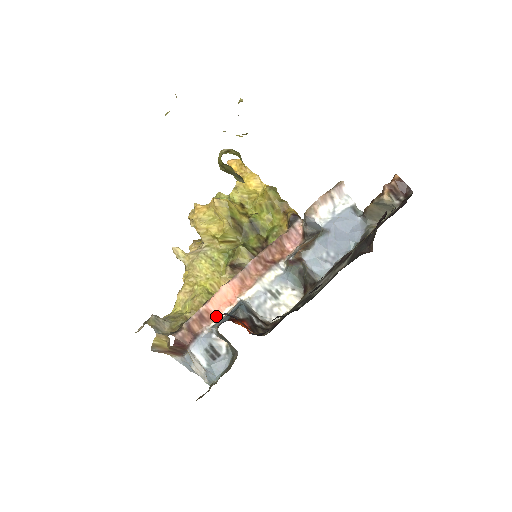
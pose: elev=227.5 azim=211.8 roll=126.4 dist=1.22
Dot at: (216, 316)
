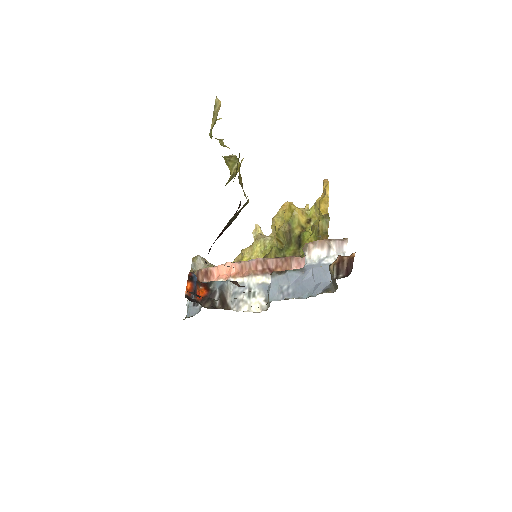
Dot at: (214, 280)
